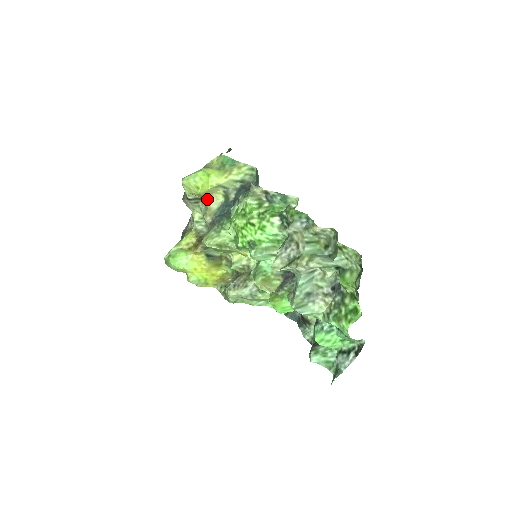
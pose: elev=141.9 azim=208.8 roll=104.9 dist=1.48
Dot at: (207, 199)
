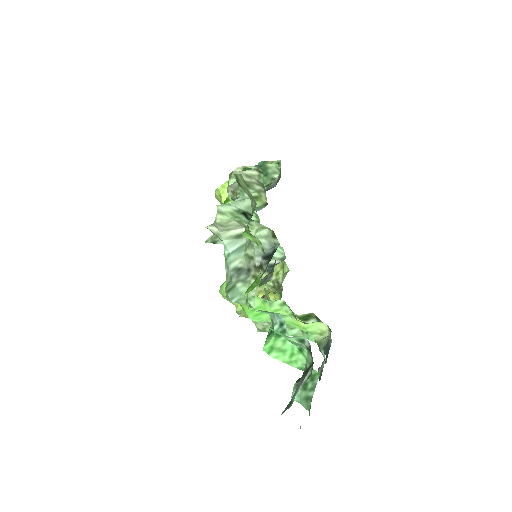
Dot at: occluded
